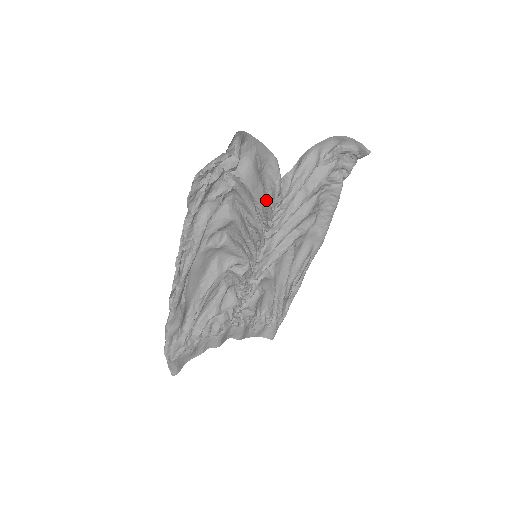
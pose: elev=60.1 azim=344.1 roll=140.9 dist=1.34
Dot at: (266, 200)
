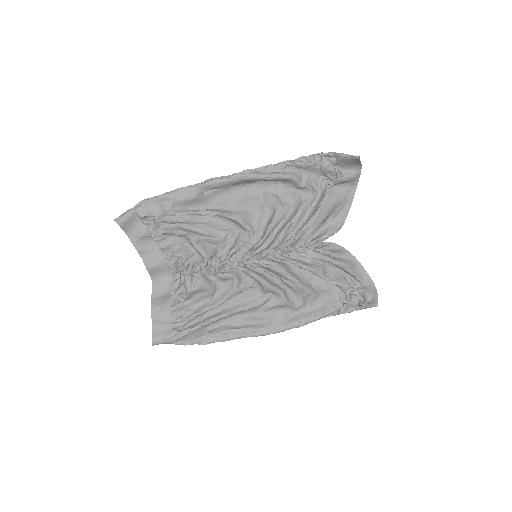
Dot at: (315, 228)
